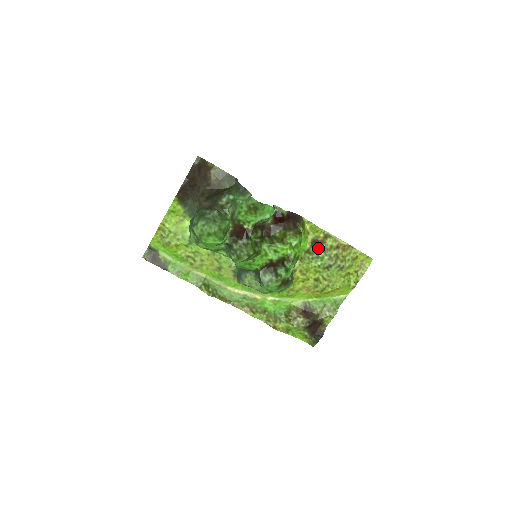
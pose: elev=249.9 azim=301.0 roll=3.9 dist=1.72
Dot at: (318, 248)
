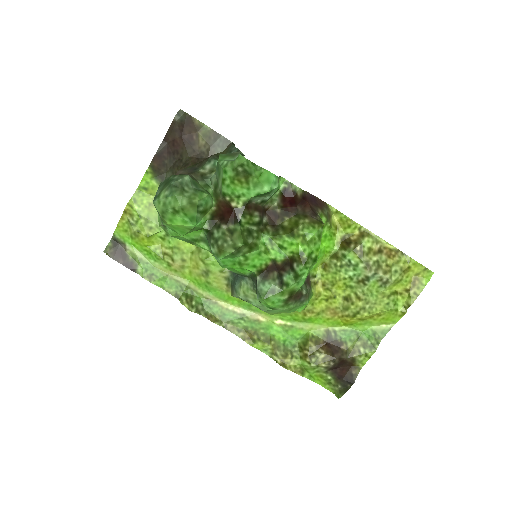
Dot at: (350, 251)
